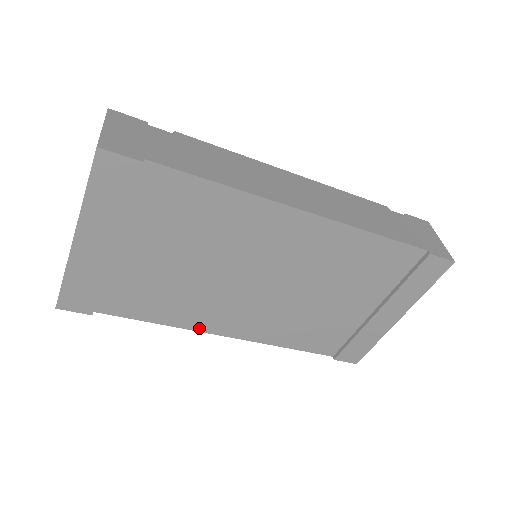
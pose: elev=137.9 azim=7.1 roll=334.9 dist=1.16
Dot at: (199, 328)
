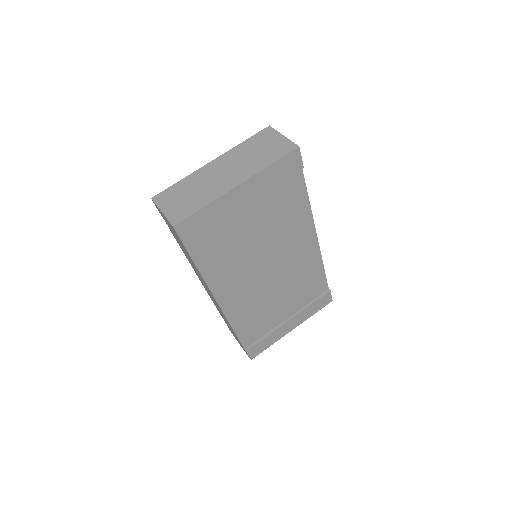
Dot at: (214, 290)
